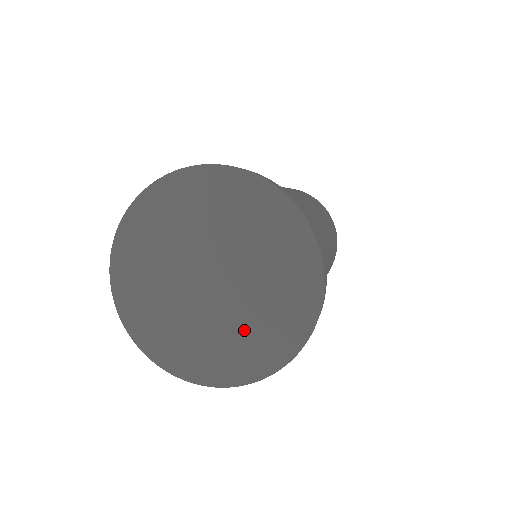
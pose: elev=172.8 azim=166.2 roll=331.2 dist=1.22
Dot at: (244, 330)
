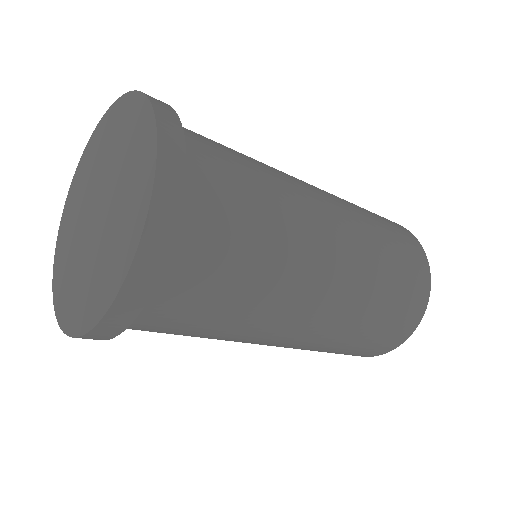
Dot at: (102, 258)
